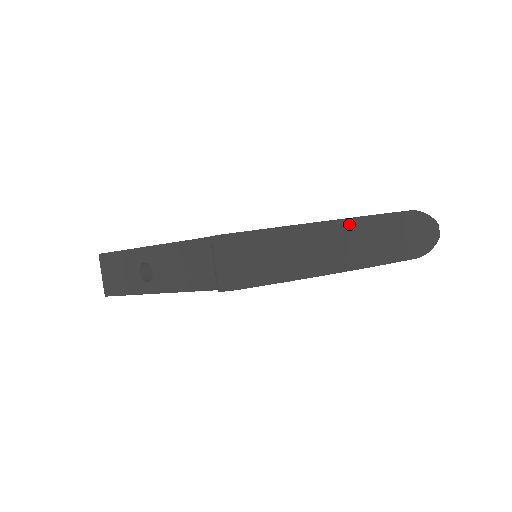
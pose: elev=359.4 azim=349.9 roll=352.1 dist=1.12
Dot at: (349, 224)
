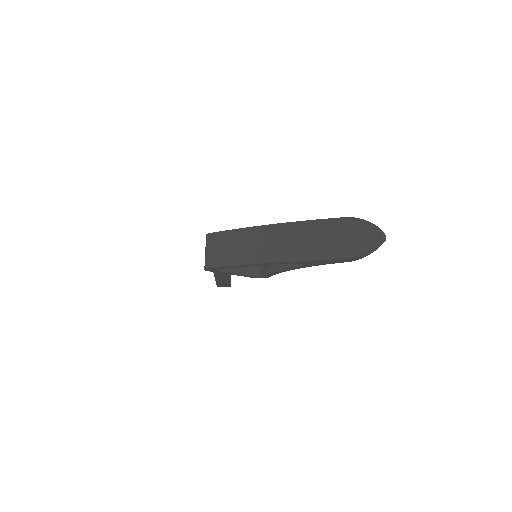
Dot at: (282, 227)
